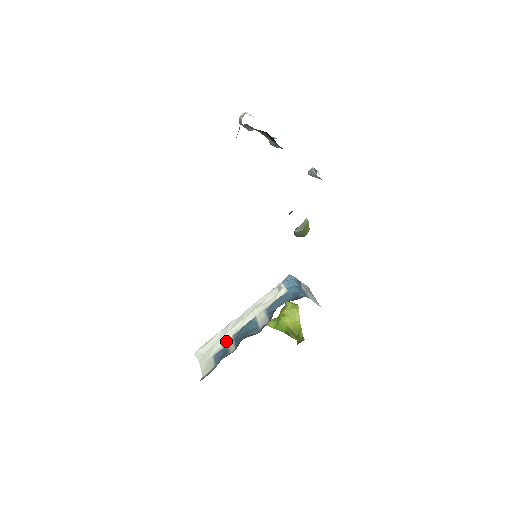
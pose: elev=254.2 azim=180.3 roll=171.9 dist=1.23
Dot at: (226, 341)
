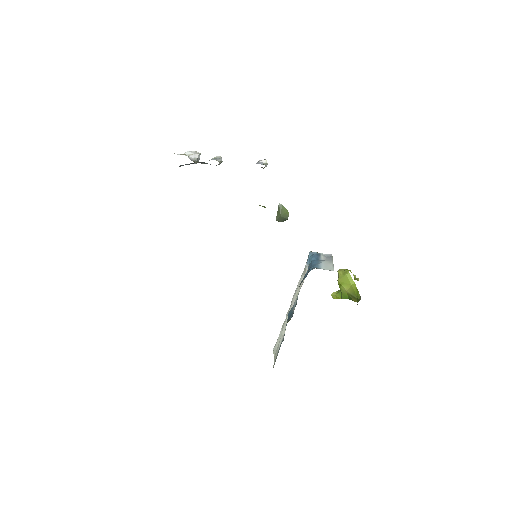
Dot at: (284, 332)
